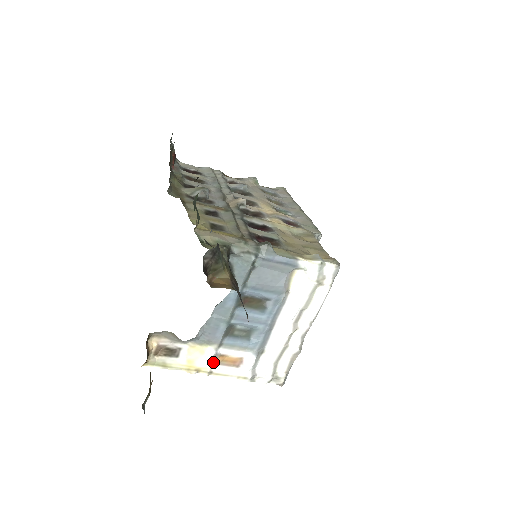
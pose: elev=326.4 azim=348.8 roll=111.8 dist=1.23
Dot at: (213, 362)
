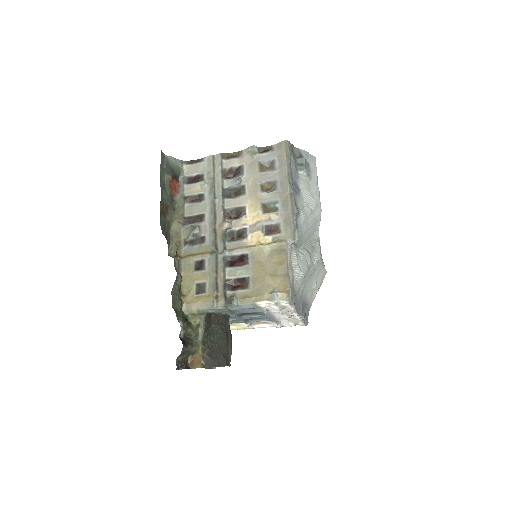
Dot at: (252, 325)
